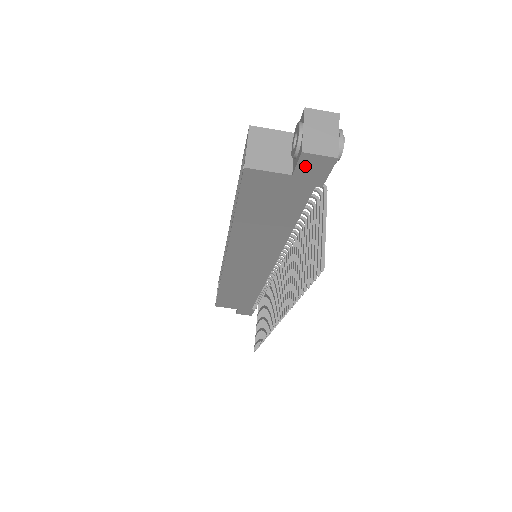
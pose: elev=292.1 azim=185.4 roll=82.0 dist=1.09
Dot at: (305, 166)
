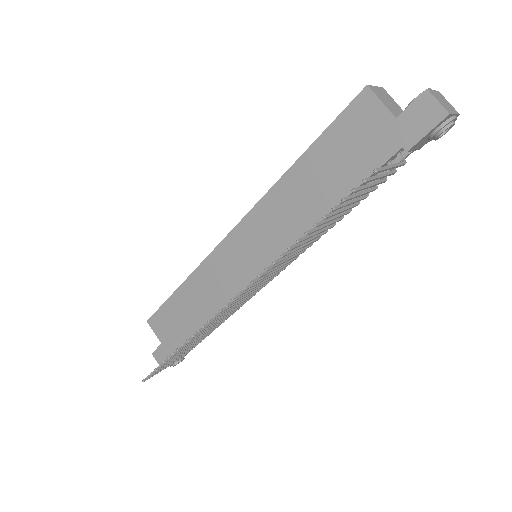
Dot at: (415, 111)
